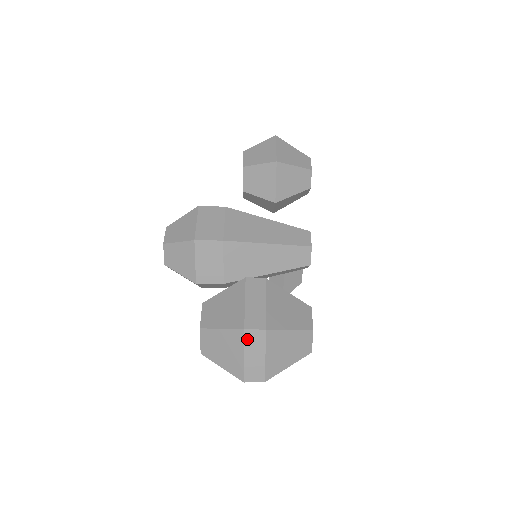
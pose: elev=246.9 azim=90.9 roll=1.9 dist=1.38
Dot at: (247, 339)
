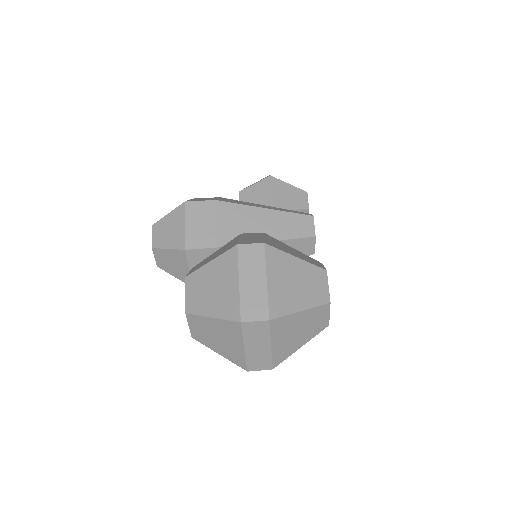
Dot at: (241, 257)
